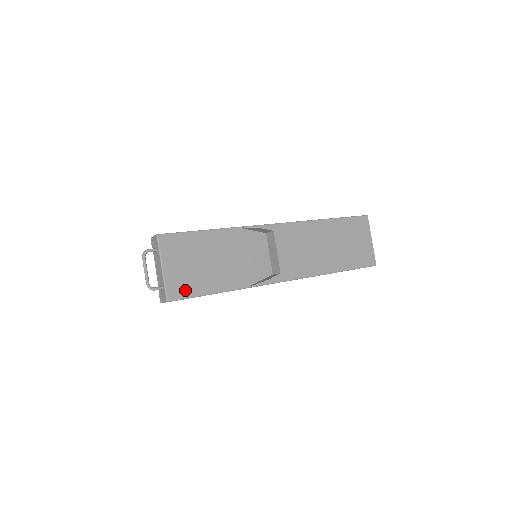
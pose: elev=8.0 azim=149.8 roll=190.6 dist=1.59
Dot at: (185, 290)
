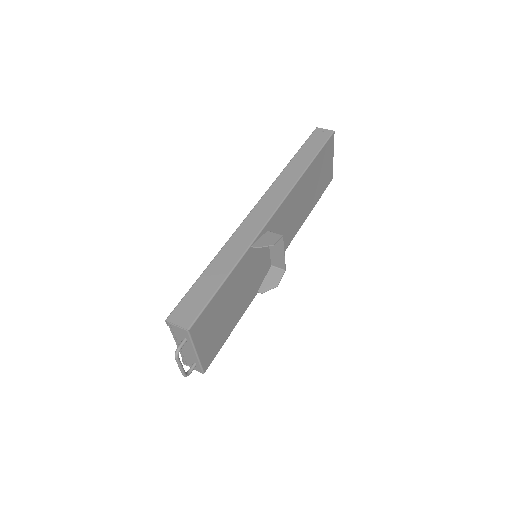
Dot at: (215, 350)
